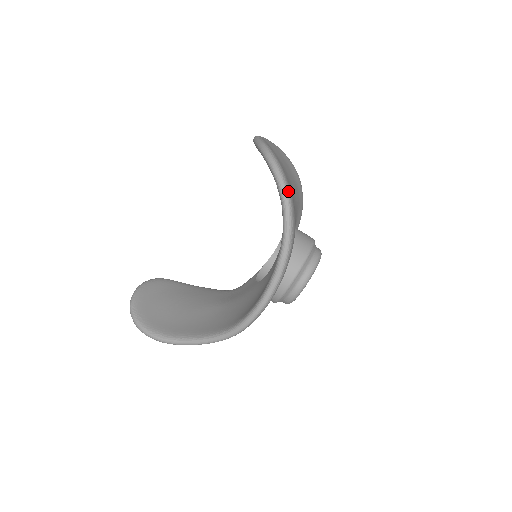
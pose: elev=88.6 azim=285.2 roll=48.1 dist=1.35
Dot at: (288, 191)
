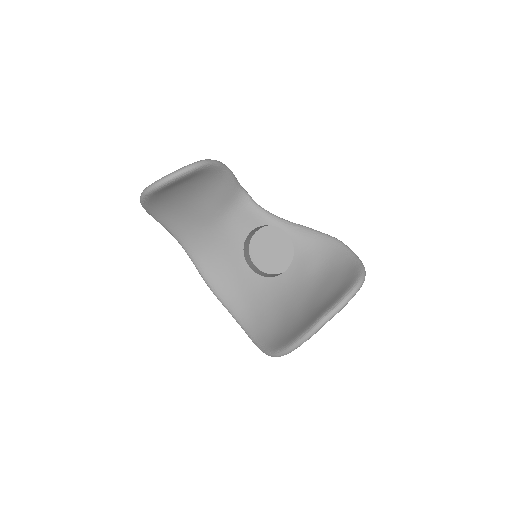
Dot at: occluded
